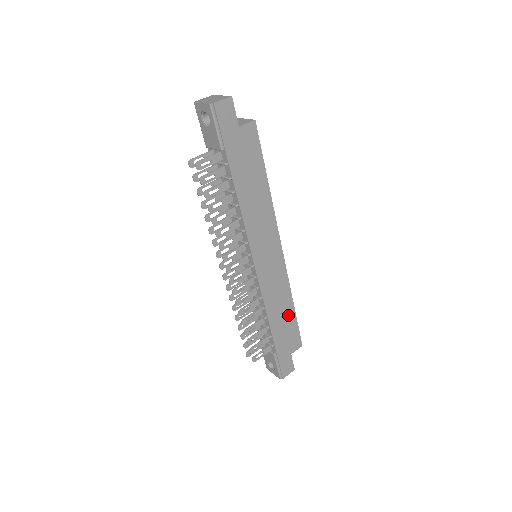
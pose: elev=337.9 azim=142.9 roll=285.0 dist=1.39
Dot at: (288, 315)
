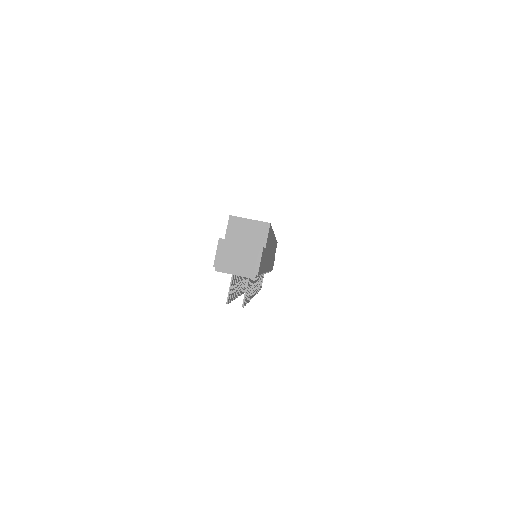
Dot at: occluded
